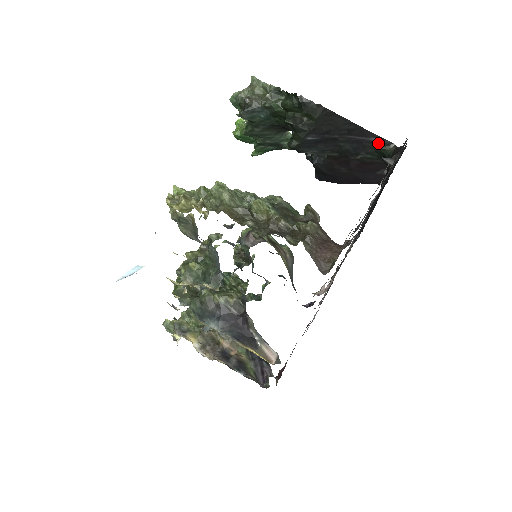
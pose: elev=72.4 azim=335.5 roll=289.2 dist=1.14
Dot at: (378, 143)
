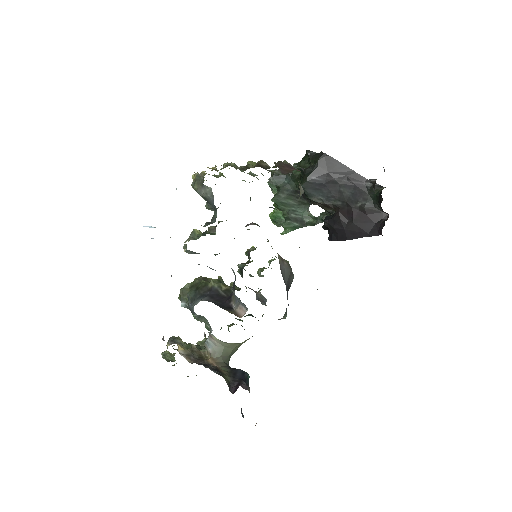
Dot at: (371, 187)
